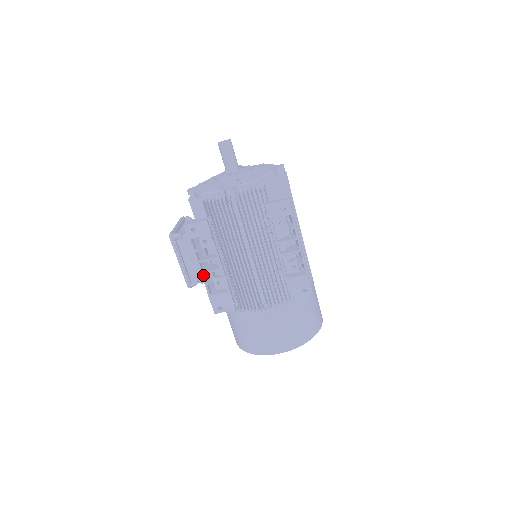
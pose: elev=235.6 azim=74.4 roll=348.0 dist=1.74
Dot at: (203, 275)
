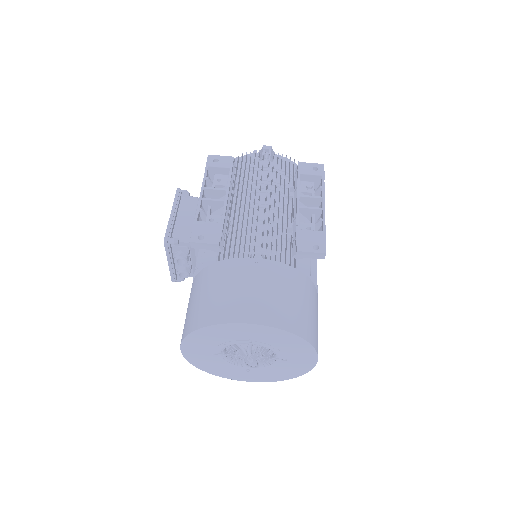
Dot at: (201, 200)
